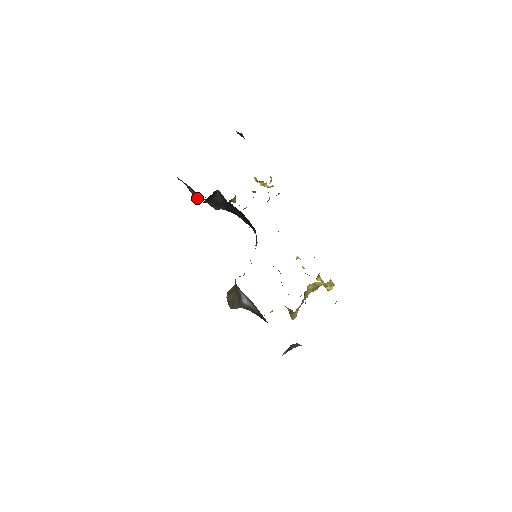
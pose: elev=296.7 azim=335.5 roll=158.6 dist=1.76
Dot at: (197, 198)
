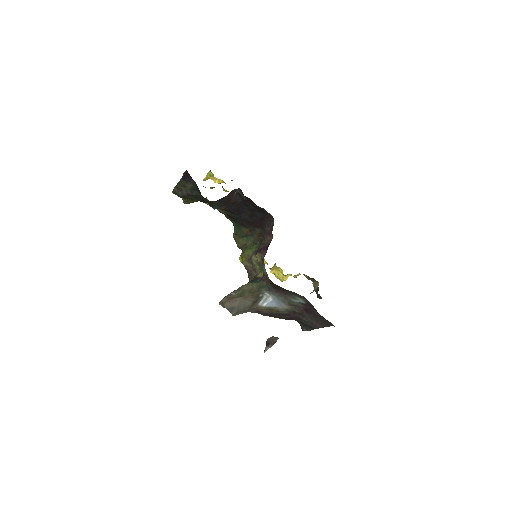
Dot at: (184, 196)
